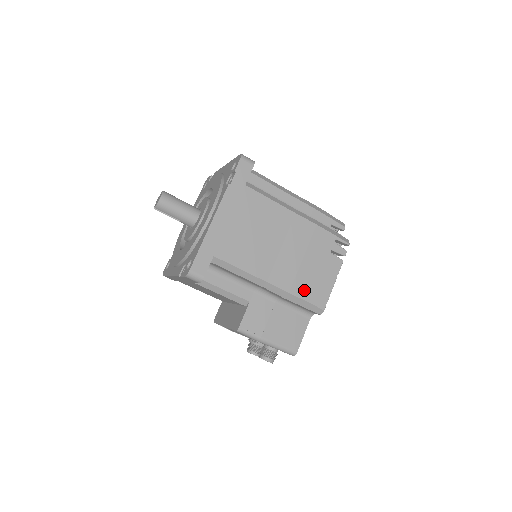
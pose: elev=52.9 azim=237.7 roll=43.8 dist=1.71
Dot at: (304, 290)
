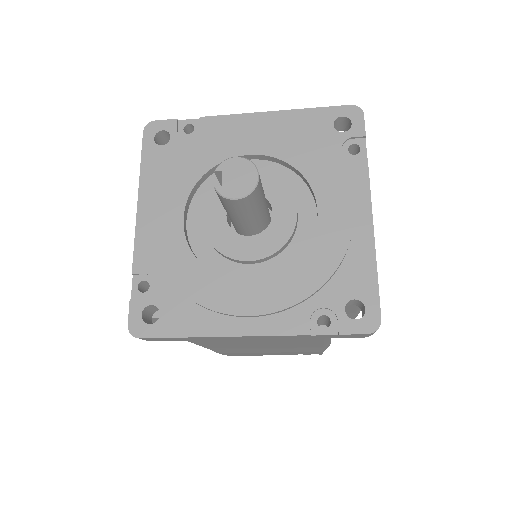
Dot at: (234, 354)
